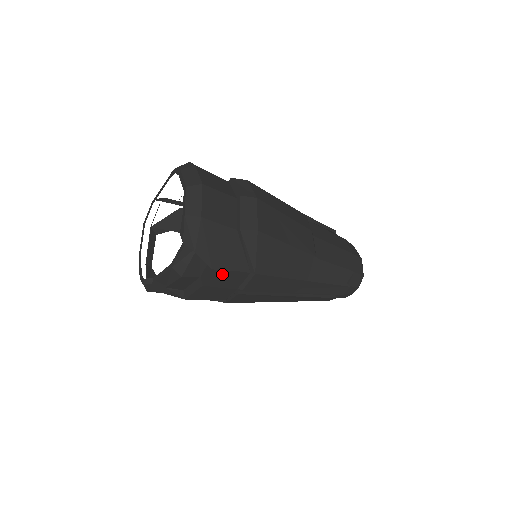
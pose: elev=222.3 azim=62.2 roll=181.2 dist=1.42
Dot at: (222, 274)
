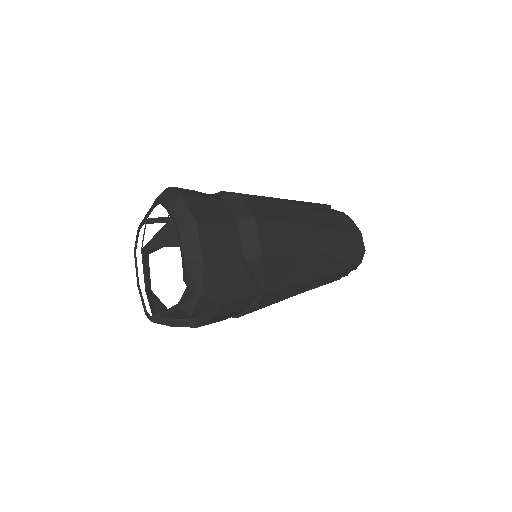
Dot at: (232, 304)
